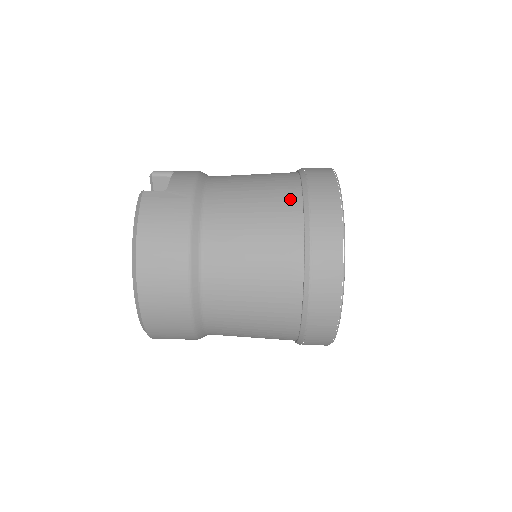
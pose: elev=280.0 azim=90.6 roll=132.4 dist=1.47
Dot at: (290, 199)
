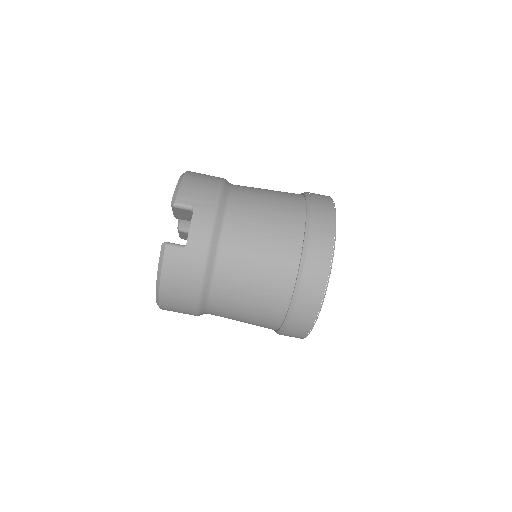
Dot at: (286, 276)
